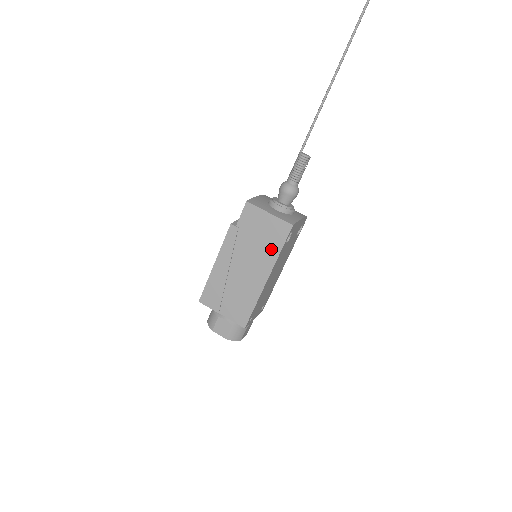
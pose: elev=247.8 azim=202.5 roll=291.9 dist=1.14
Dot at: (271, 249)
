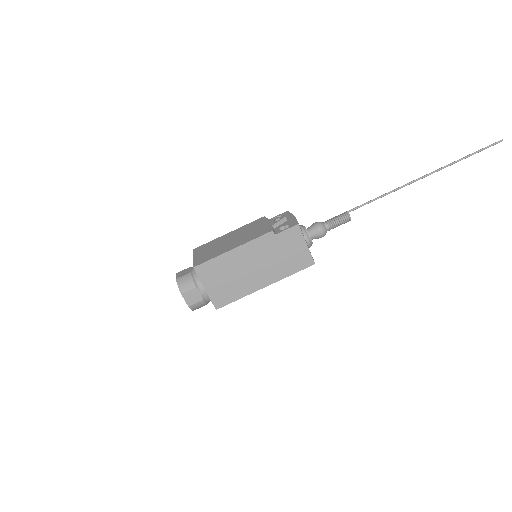
Dot at: (286, 269)
